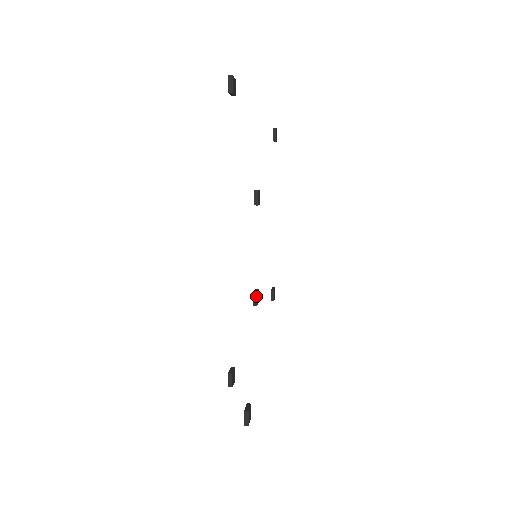
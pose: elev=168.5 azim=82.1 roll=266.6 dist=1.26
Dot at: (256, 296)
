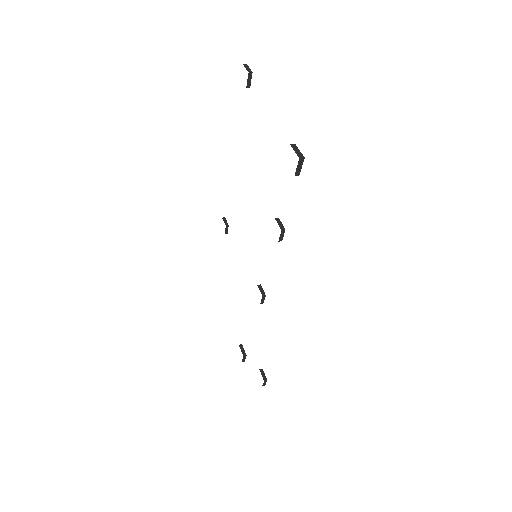
Dot at: (264, 298)
